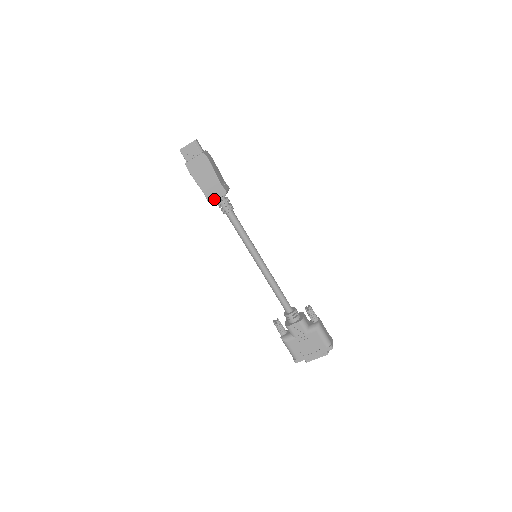
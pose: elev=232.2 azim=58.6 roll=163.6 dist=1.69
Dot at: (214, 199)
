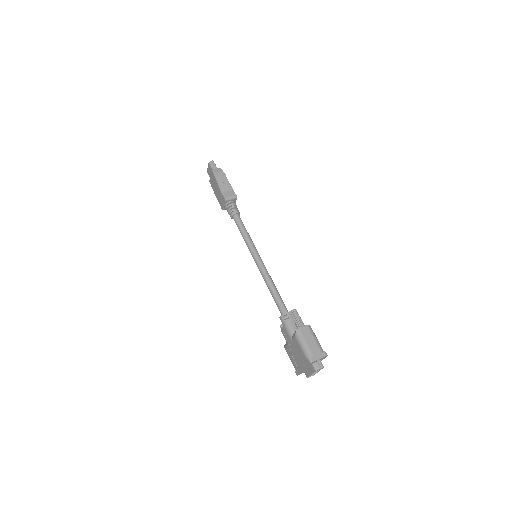
Dot at: (223, 207)
